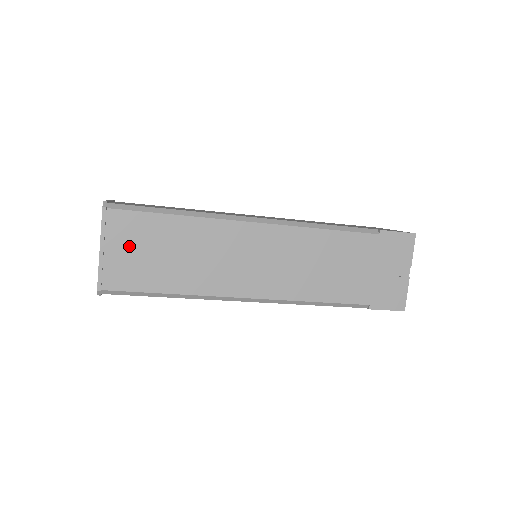
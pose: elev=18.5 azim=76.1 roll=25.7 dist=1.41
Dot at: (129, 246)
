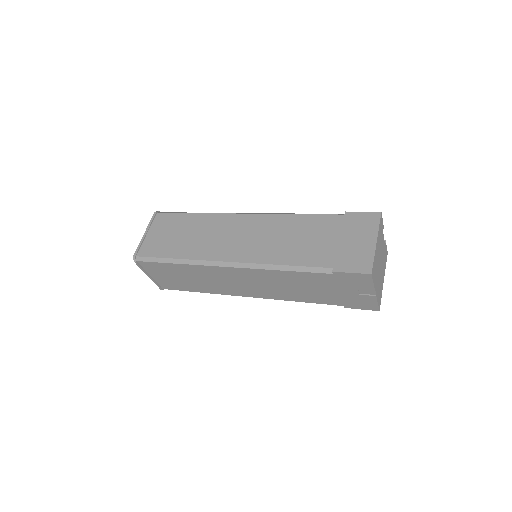
Dot at: (161, 275)
